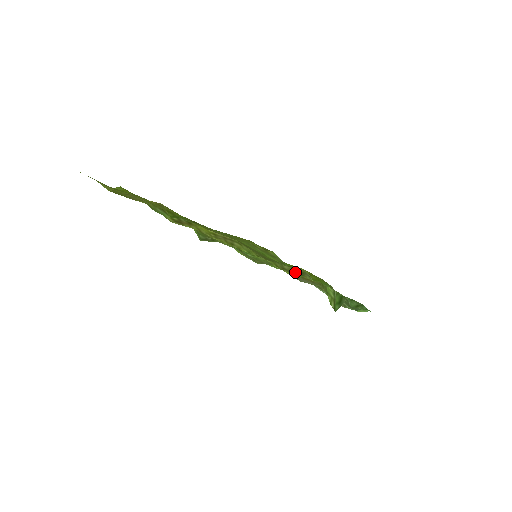
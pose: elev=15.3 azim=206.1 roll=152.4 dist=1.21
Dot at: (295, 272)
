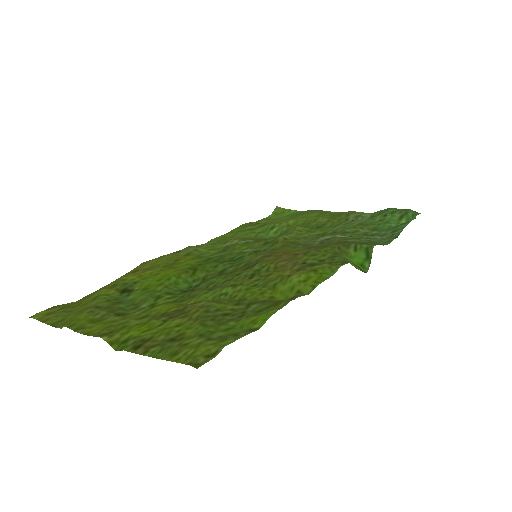
Dot at: (283, 301)
